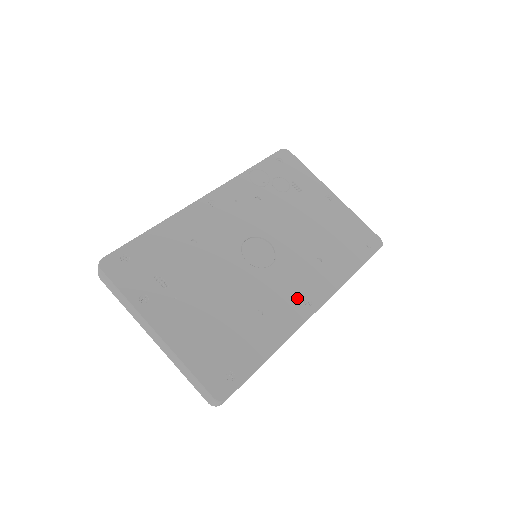
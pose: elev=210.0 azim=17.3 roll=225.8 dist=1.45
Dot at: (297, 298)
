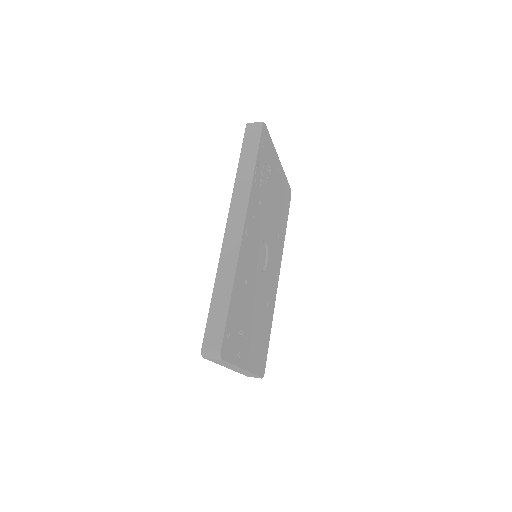
Dot at: (275, 277)
